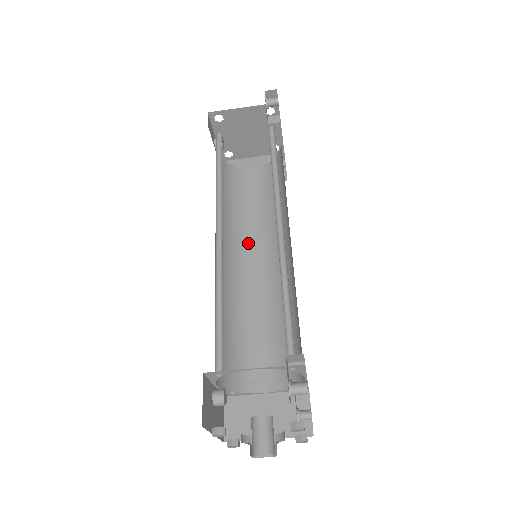
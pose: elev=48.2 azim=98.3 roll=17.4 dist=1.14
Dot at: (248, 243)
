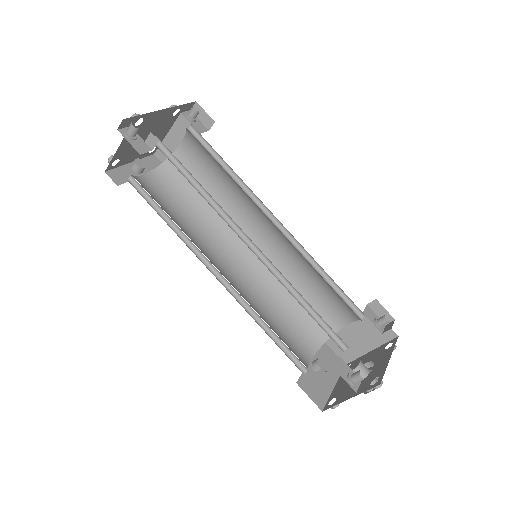
Dot at: (241, 223)
